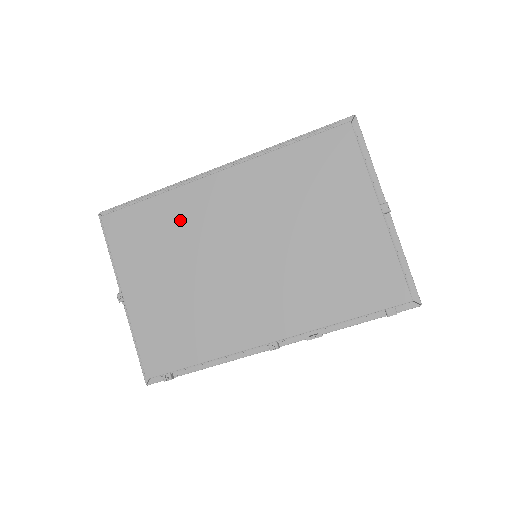
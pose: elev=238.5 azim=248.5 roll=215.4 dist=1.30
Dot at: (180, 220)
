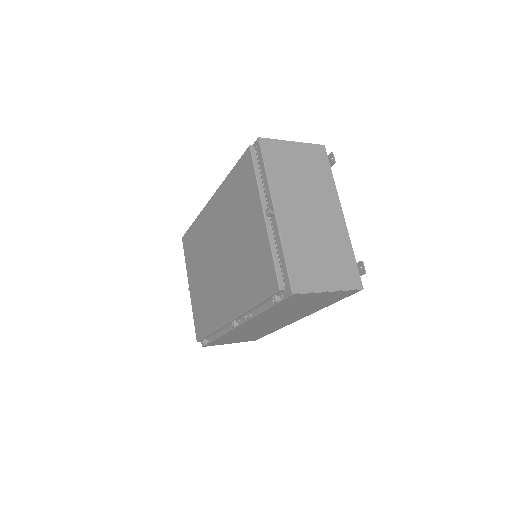
Dot at: (201, 236)
